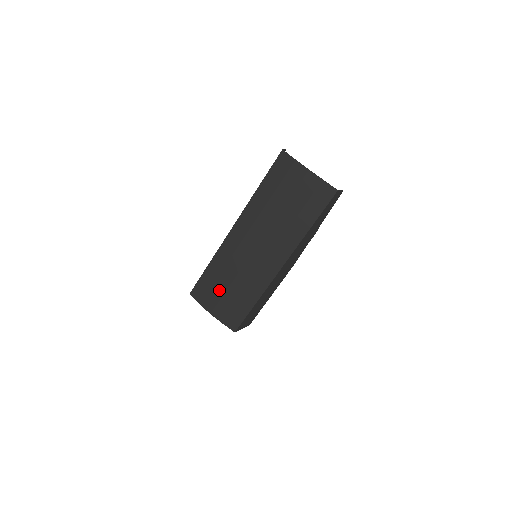
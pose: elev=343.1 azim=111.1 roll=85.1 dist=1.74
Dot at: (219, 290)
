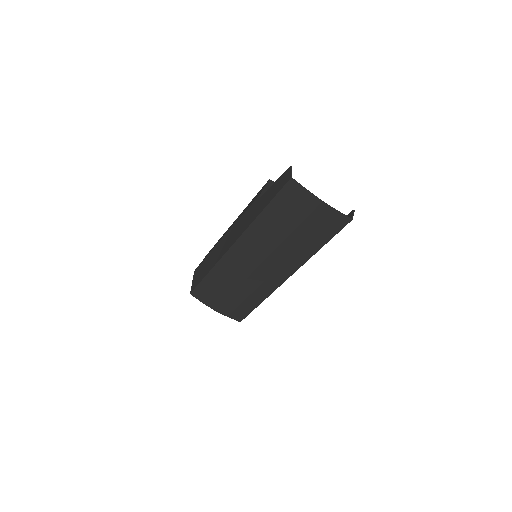
Dot at: (223, 294)
